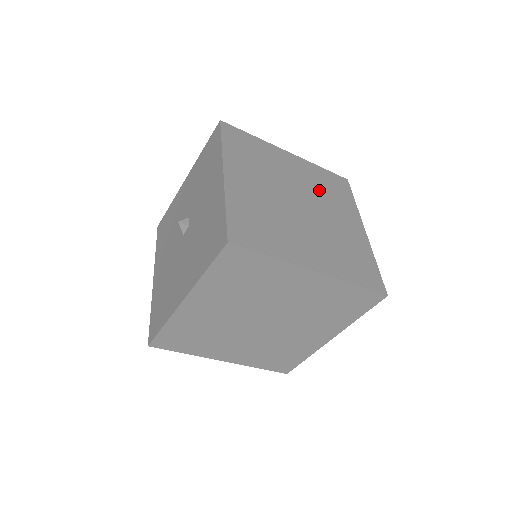
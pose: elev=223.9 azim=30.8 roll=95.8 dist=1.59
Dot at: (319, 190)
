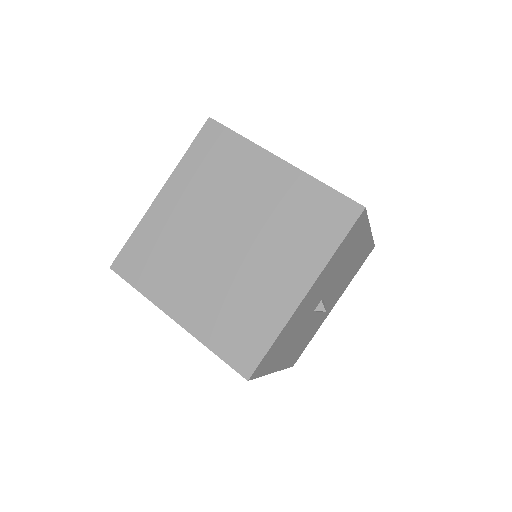
Dot at: occluded
